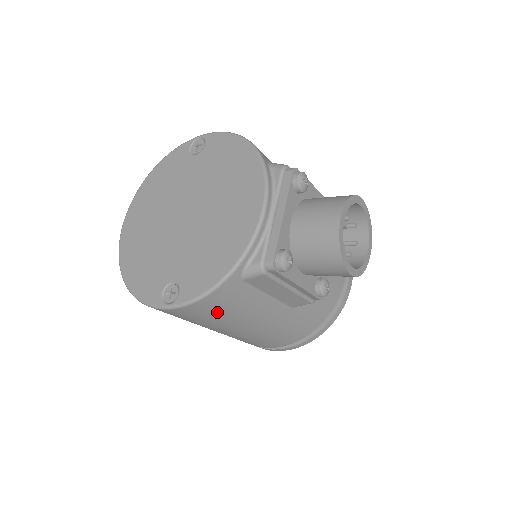
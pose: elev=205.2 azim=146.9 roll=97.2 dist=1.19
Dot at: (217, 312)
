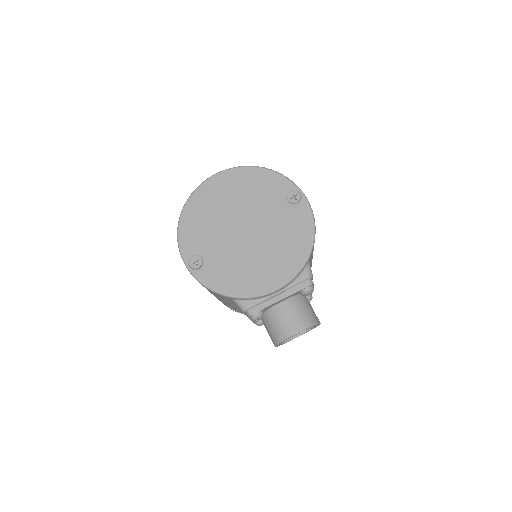
Dot at: occluded
